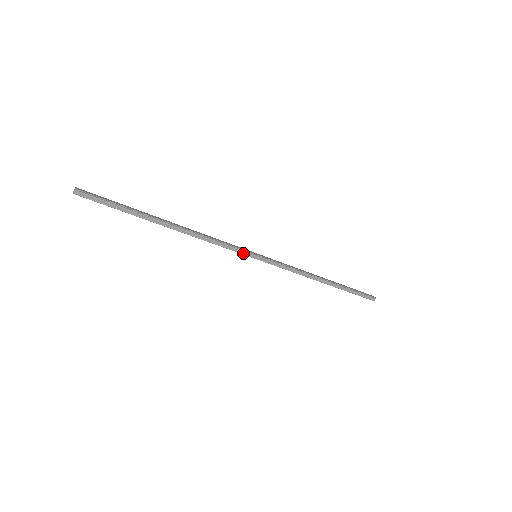
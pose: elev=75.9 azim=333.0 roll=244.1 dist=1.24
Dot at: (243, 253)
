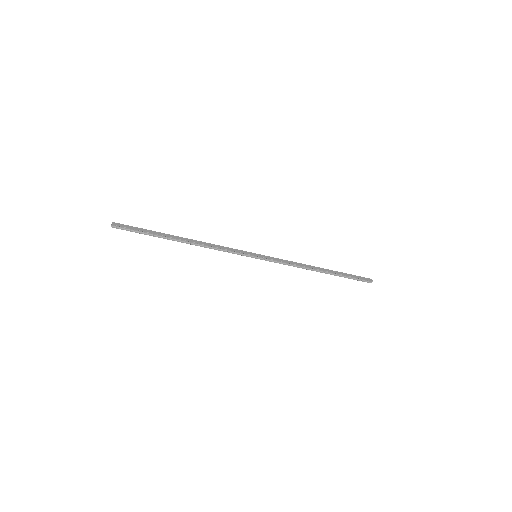
Dot at: (244, 255)
